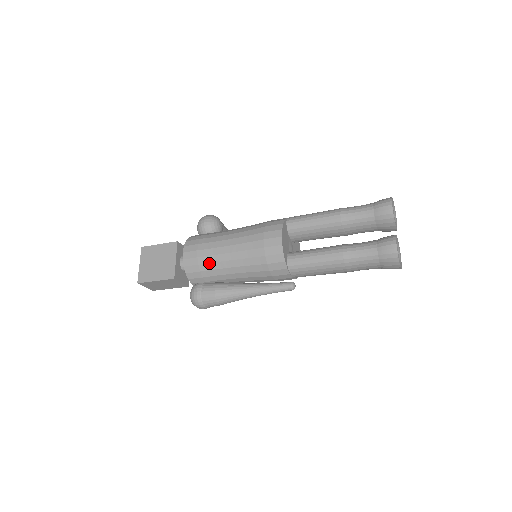
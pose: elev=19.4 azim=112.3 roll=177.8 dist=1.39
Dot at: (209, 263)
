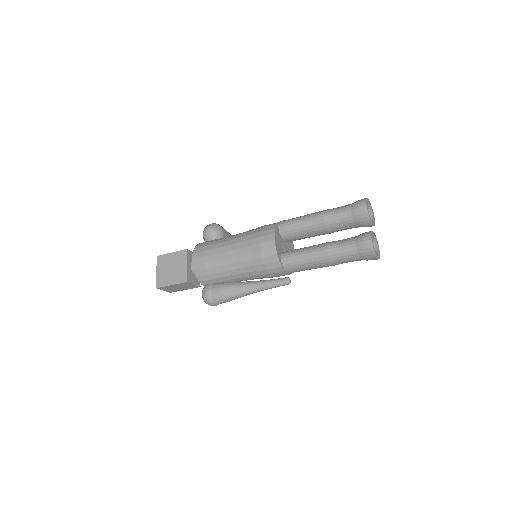
Dot at: (215, 267)
